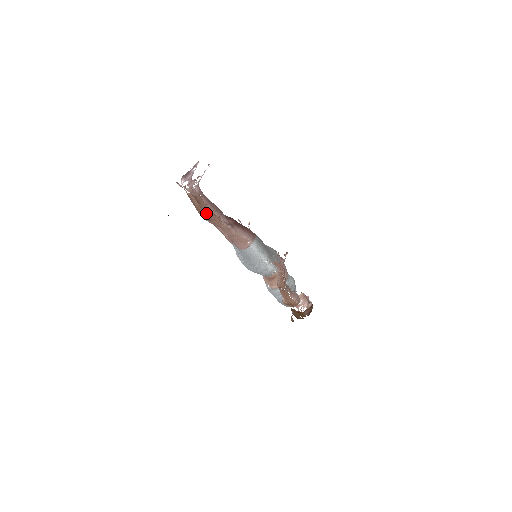
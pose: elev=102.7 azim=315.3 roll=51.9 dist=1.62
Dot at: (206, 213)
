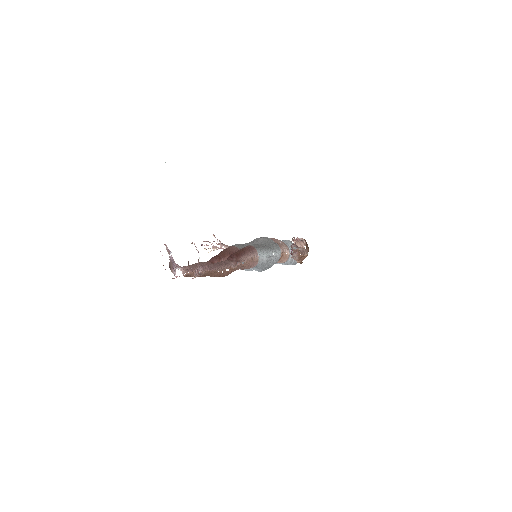
Dot at: (220, 276)
